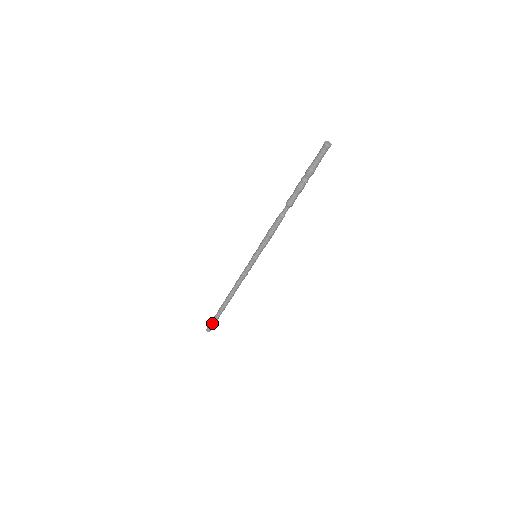
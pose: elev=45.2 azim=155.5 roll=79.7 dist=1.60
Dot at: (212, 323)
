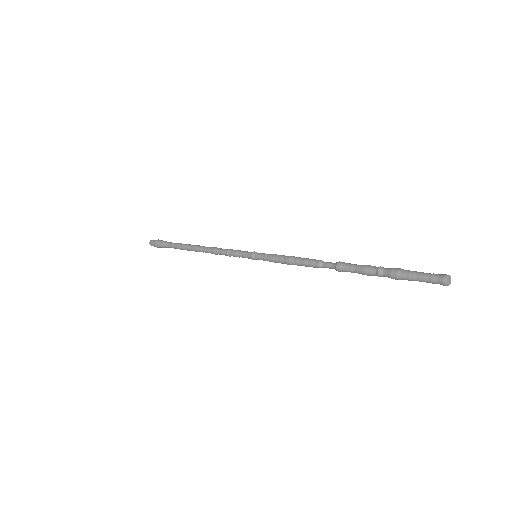
Dot at: (160, 245)
